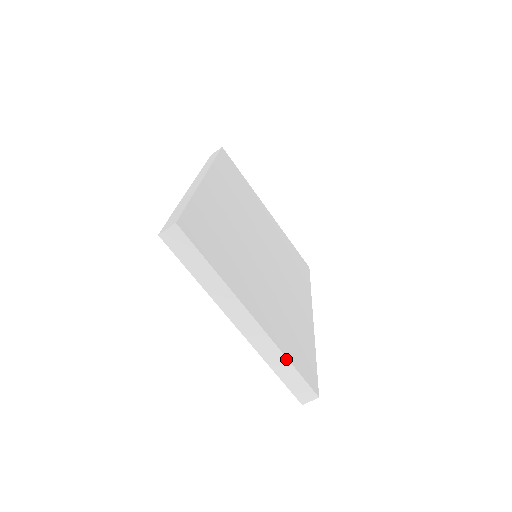
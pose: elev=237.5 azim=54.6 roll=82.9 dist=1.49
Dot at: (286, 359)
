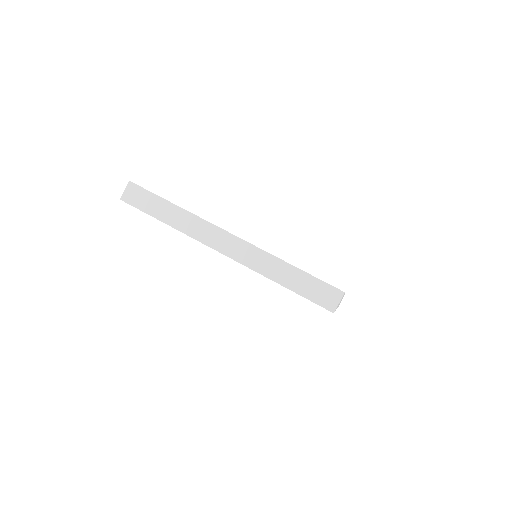
Dot at: (284, 262)
